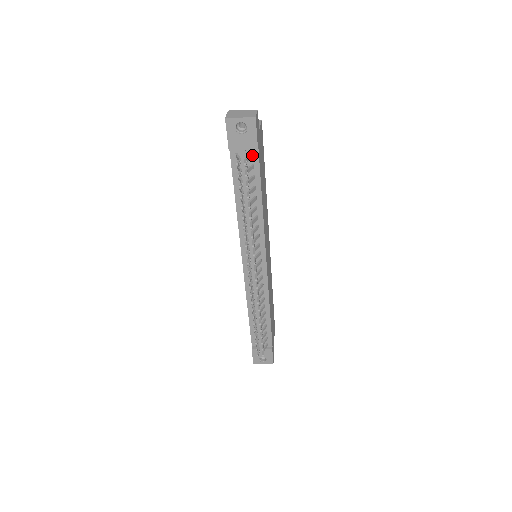
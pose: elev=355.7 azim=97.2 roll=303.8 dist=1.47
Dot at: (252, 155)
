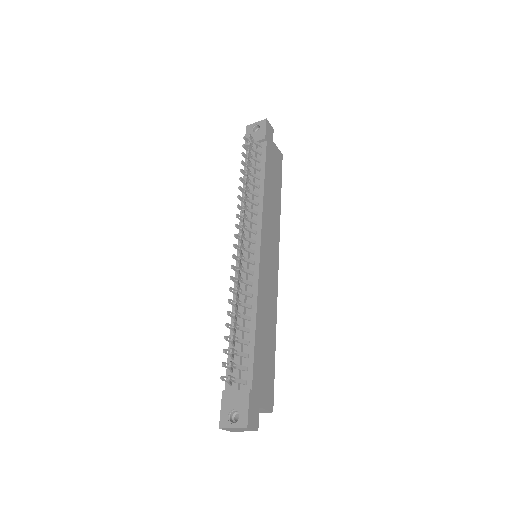
Dot at: (261, 145)
